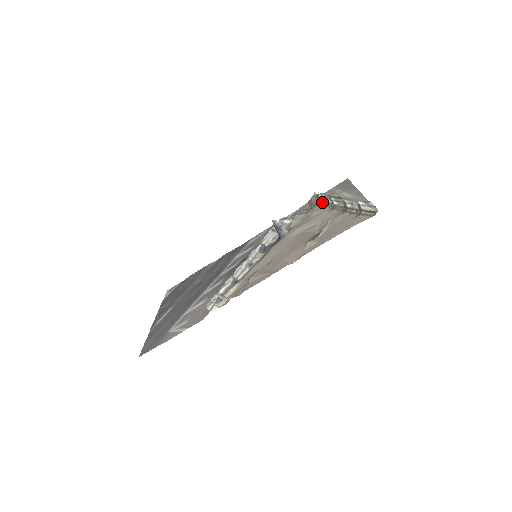
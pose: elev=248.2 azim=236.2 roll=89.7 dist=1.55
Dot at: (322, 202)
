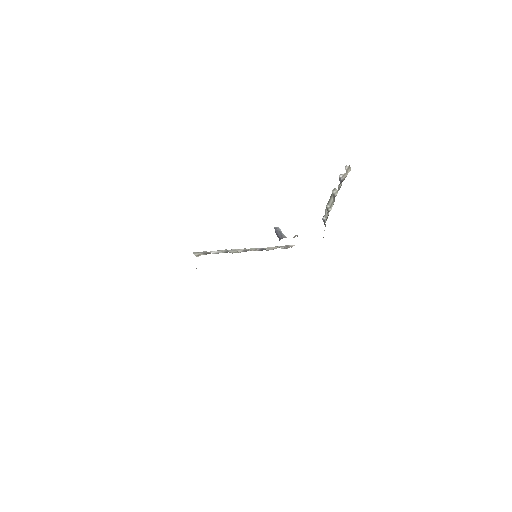
Dot at: occluded
